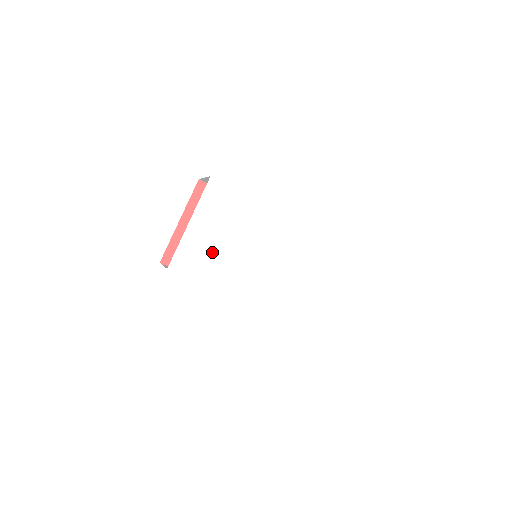
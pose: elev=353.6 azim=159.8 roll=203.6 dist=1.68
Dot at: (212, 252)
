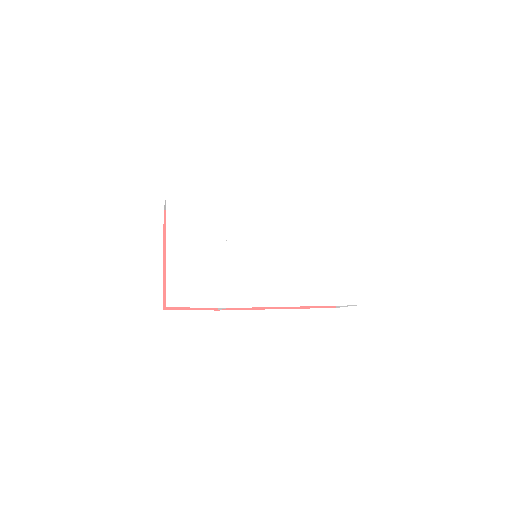
Dot at: (204, 269)
